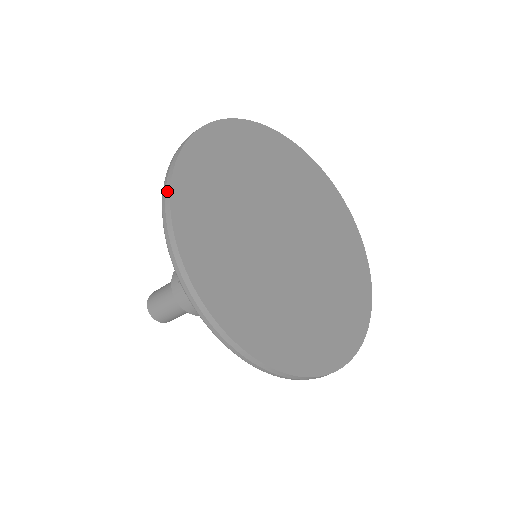
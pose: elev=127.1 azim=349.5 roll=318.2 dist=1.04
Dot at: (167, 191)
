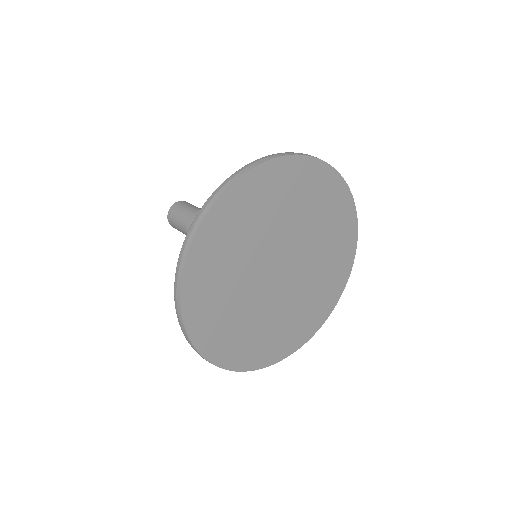
Dot at: (265, 159)
